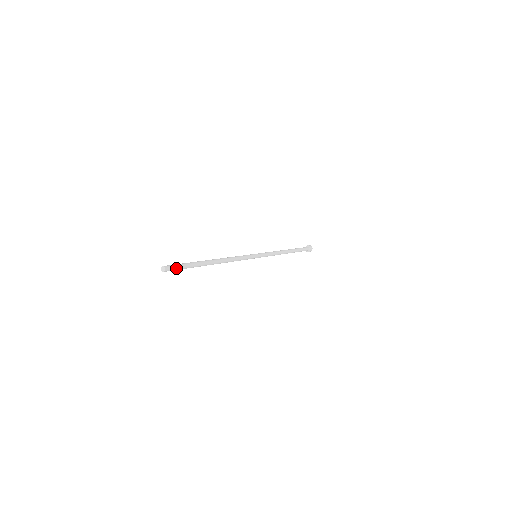
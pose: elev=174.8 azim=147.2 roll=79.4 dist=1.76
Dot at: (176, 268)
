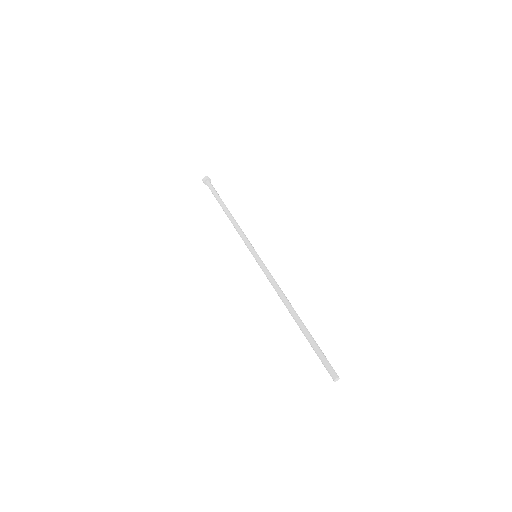
Dot at: (329, 365)
